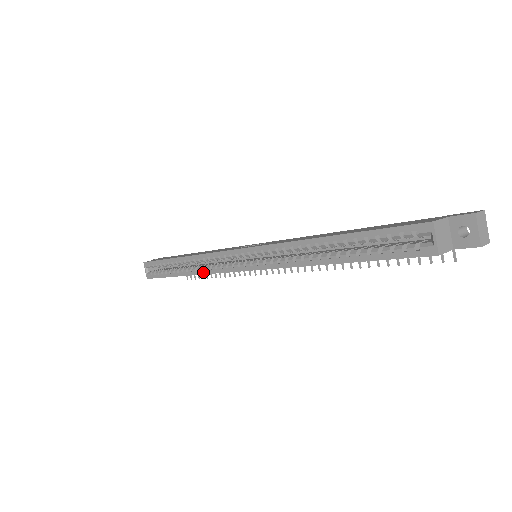
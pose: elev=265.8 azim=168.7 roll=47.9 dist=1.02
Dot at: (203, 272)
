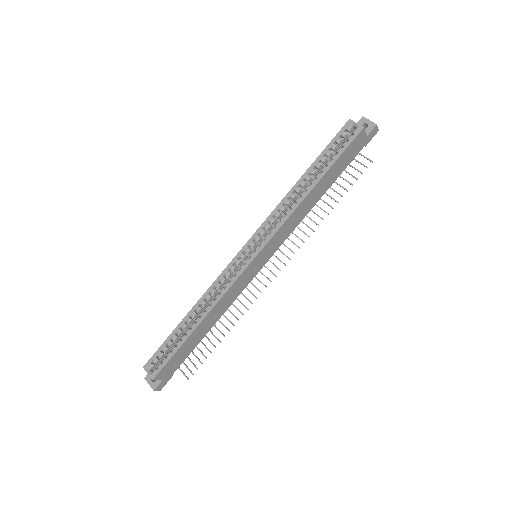
Dot at: (218, 298)
